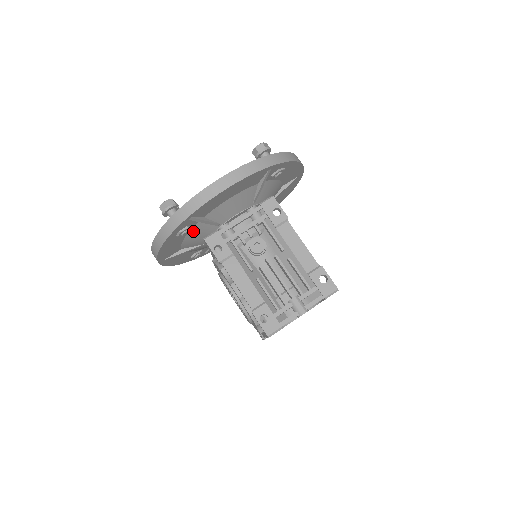
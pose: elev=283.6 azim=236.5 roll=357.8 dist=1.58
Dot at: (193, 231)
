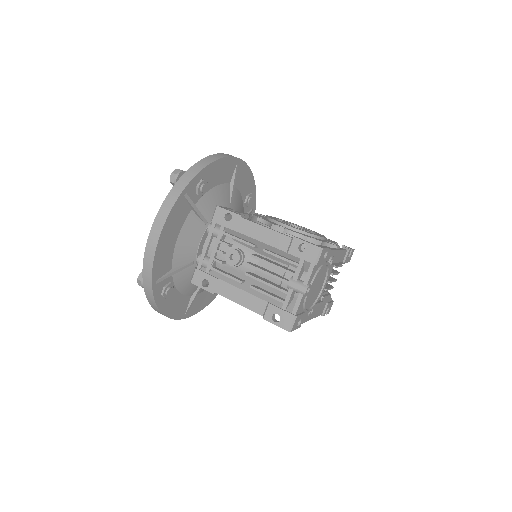
Dot at: (178, 283)
